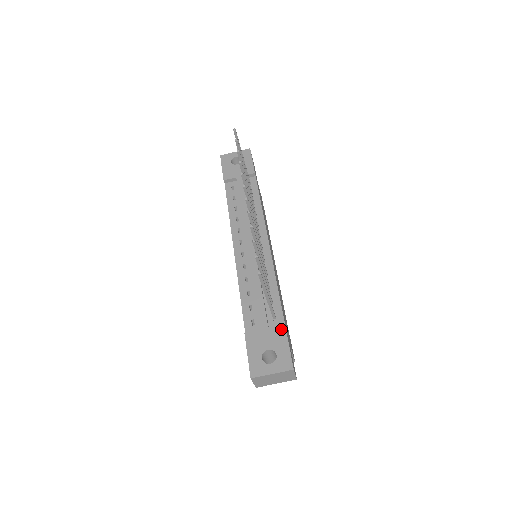
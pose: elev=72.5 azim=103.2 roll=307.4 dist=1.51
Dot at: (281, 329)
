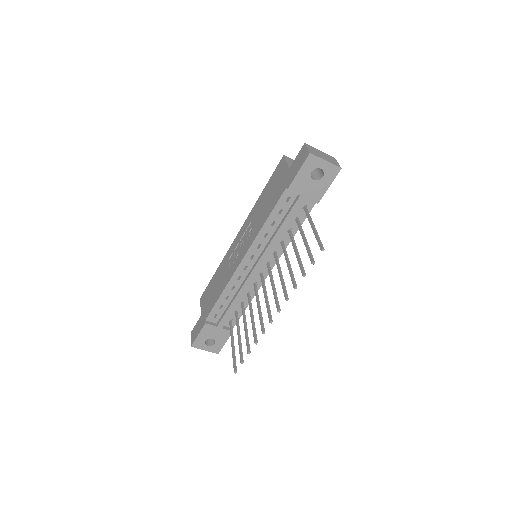
Dot at: (229, 333)
